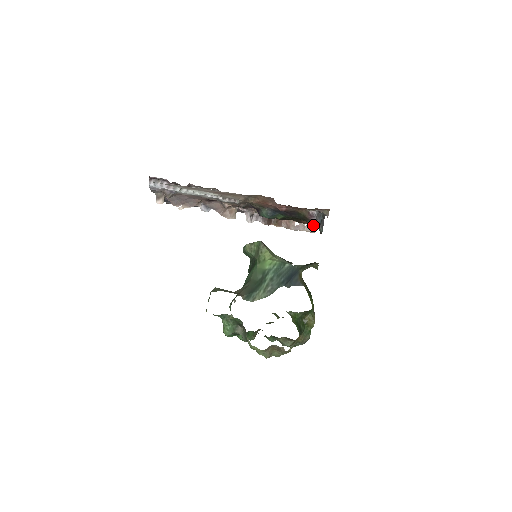
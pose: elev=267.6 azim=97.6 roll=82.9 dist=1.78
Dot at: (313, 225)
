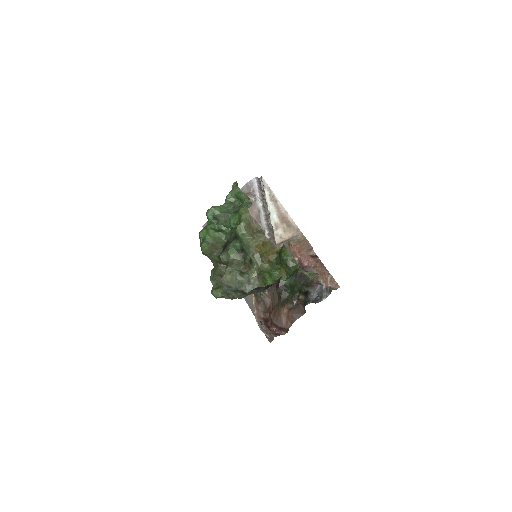
Dot at: (272, 336)
